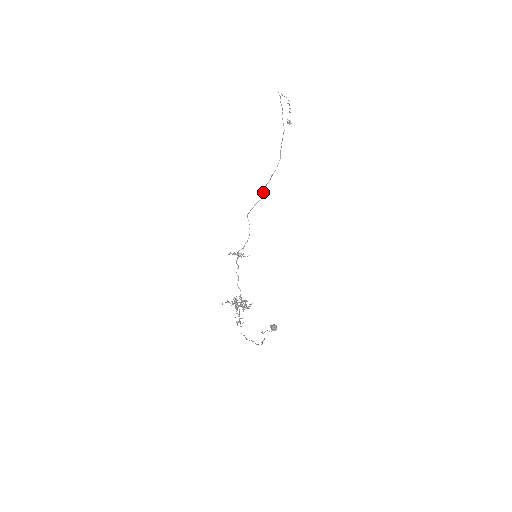
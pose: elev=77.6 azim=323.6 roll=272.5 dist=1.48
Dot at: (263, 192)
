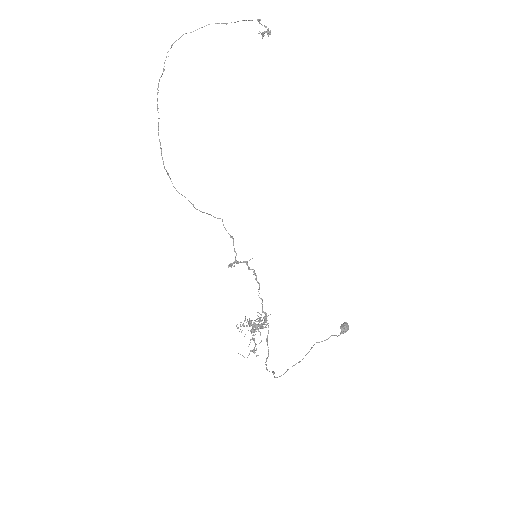
Dot at: occluded
